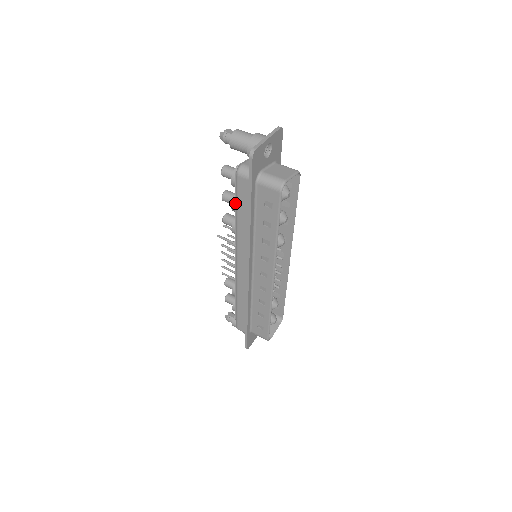
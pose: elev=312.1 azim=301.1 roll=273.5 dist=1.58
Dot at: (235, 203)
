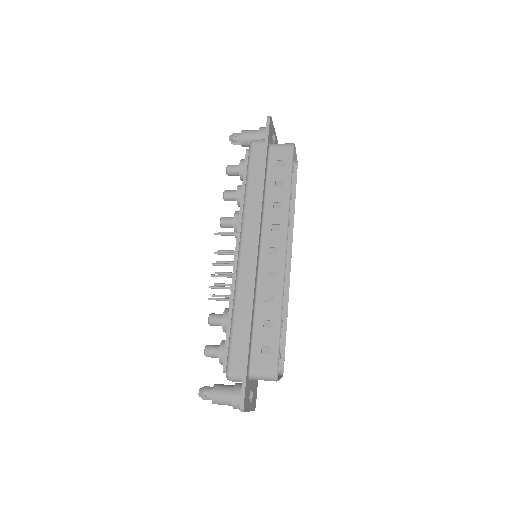
Dot at: (243, 181)
